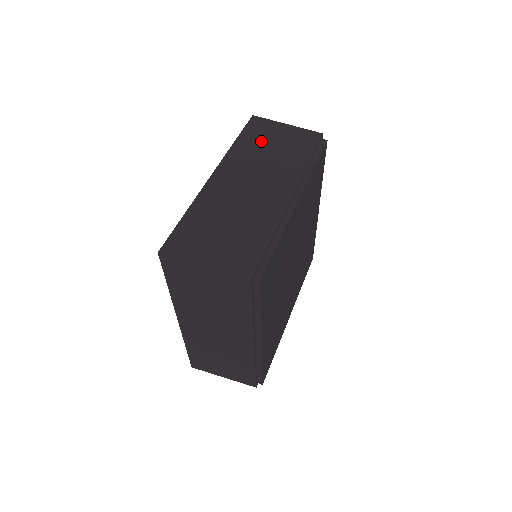
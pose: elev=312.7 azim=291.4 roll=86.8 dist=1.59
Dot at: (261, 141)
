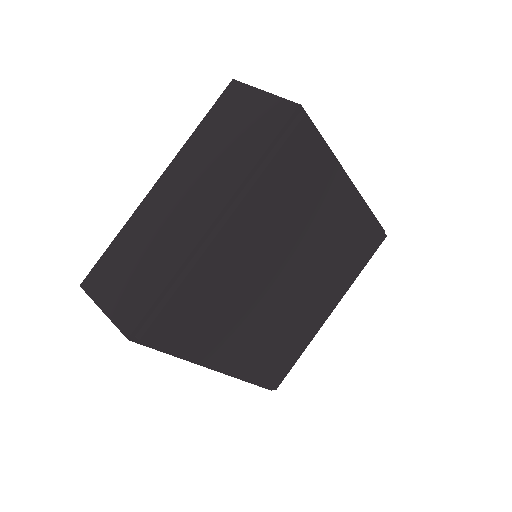
Dot at: (222, 126)
